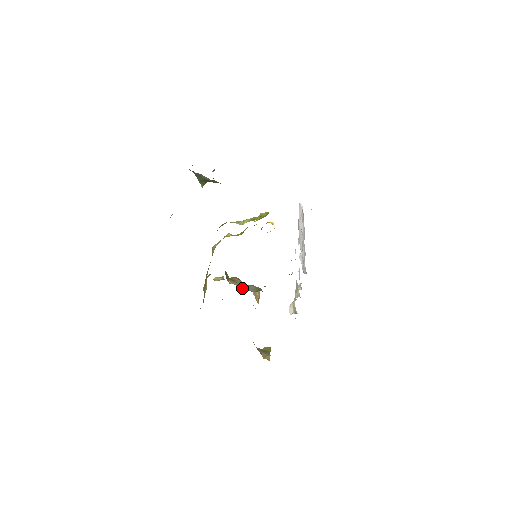
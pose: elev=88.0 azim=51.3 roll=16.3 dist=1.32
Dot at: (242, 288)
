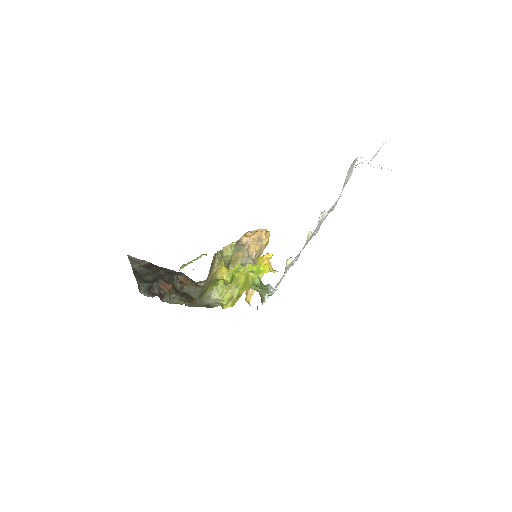
Dot at: occluded
